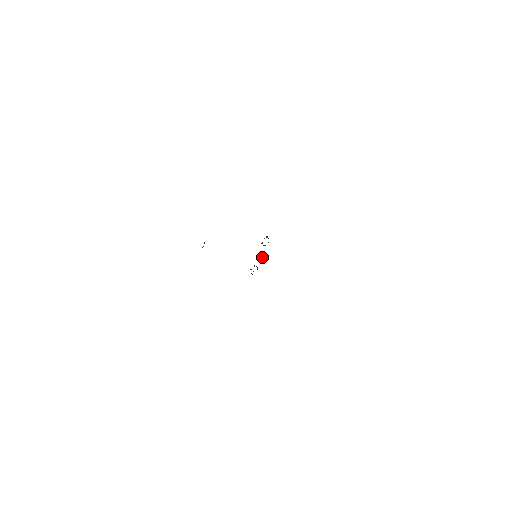
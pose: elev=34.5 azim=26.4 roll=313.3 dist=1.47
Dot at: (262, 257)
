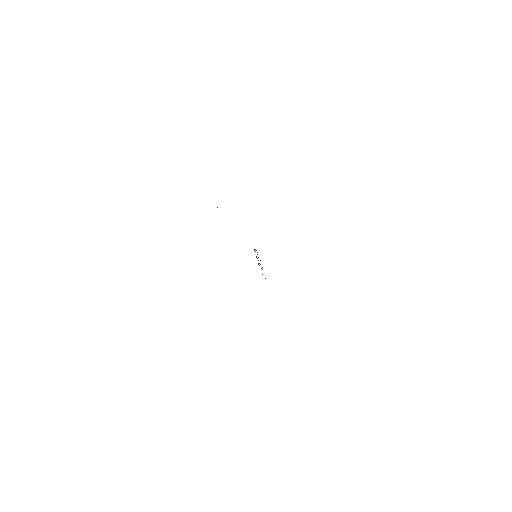
Dot at: occluded
